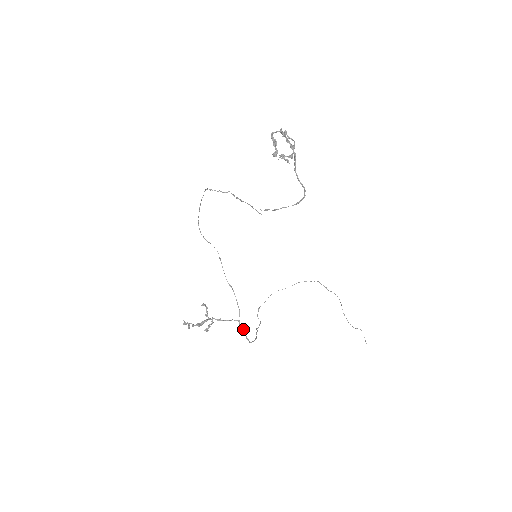
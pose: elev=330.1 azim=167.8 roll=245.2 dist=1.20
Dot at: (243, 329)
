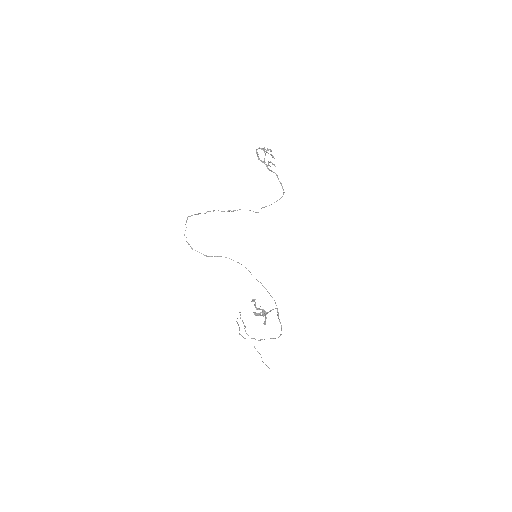
Dot at: occluded
